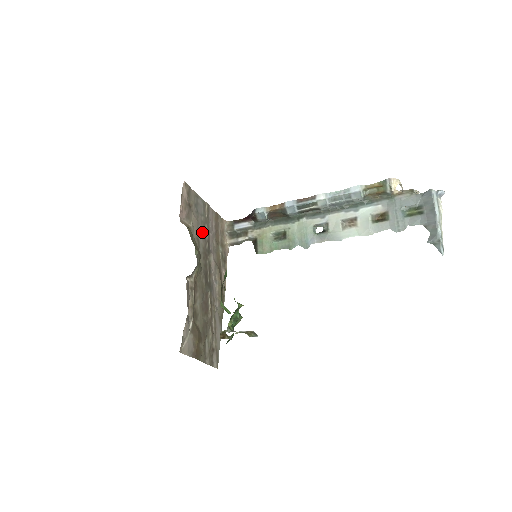
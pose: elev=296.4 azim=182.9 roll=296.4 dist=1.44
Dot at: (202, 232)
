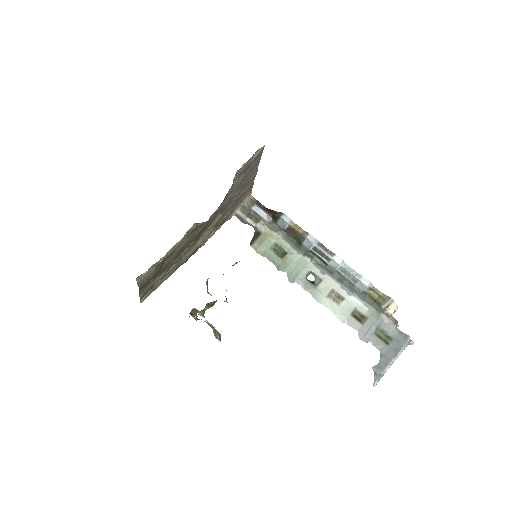
Dot at: (234, 192)
